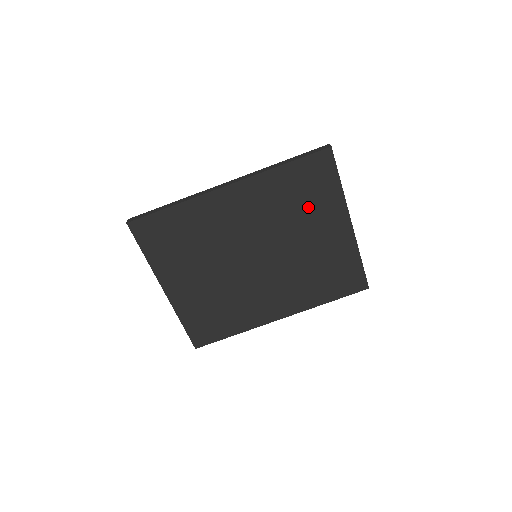
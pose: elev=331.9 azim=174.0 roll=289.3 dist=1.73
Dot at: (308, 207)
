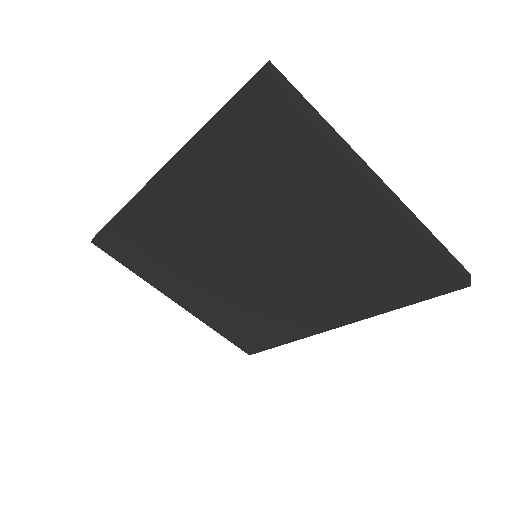
Dot at: (285, 182)
